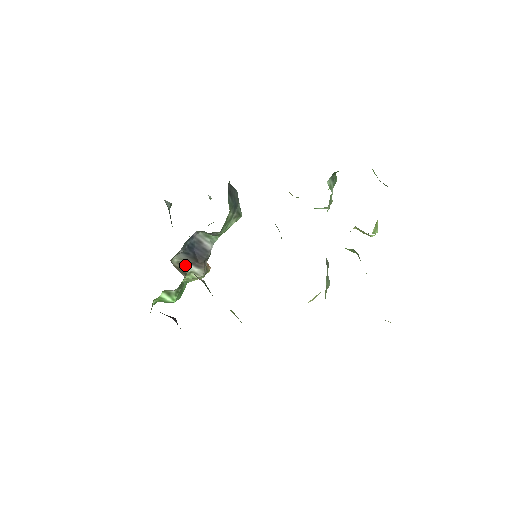
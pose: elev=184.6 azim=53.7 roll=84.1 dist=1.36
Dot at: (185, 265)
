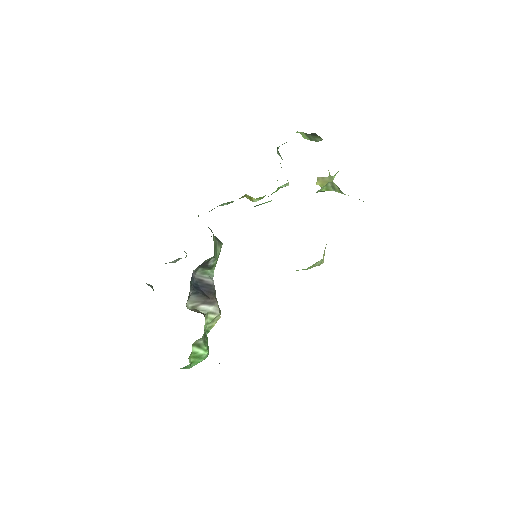
Dot at: (199, 308)
